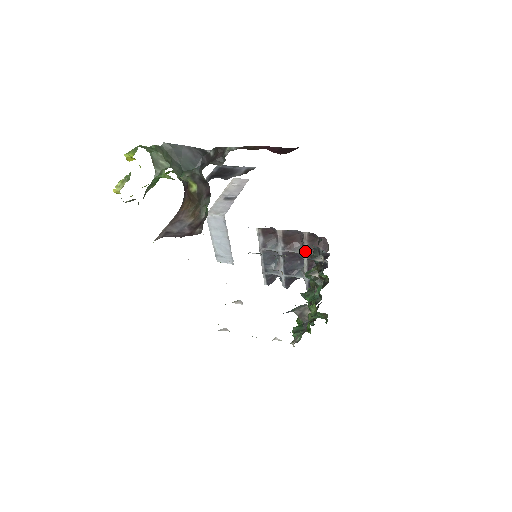
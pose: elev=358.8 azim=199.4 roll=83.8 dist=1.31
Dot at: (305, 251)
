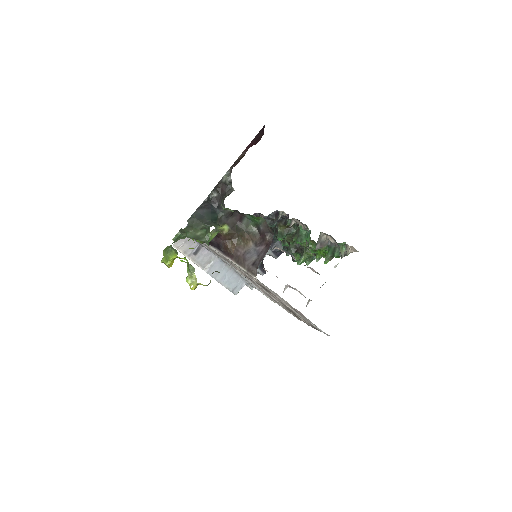
Dot at: occluded
